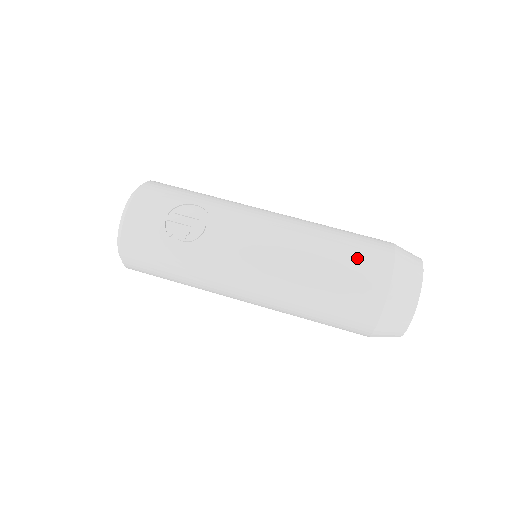
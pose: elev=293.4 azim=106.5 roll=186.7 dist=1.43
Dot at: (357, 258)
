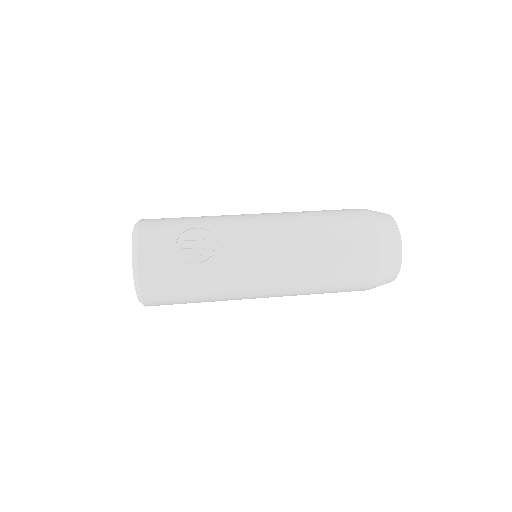
Dot at: (346, 229)
